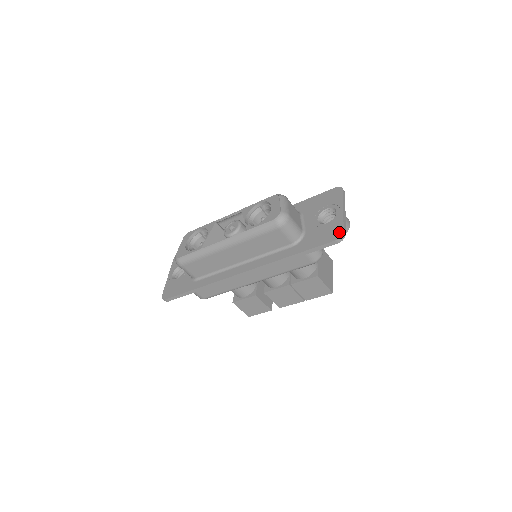
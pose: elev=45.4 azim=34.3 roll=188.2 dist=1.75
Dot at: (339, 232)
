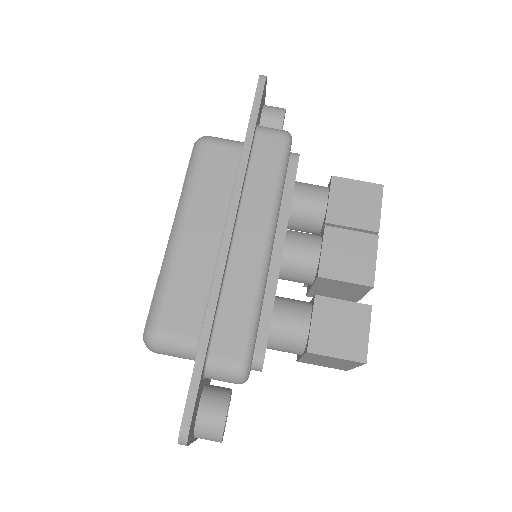
Dot at: occluded
